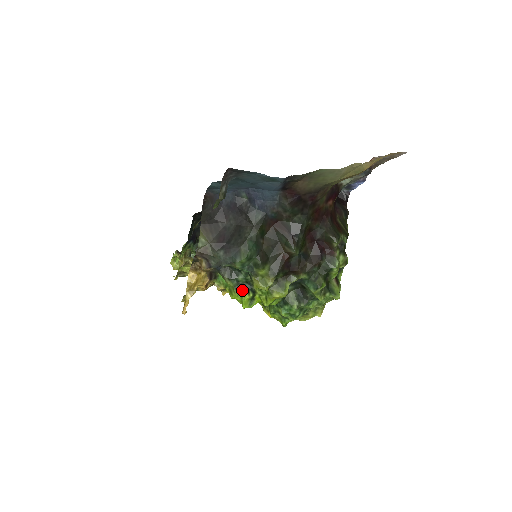
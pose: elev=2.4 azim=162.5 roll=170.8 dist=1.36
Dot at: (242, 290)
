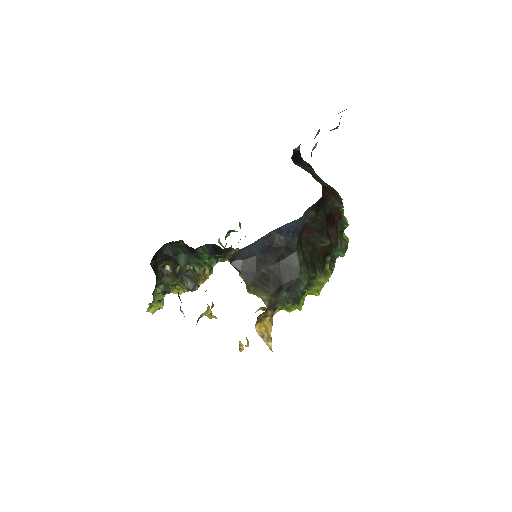
Dot at: (298, 301)
